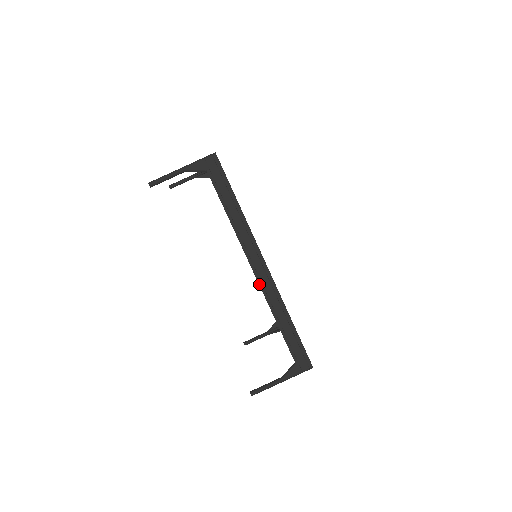
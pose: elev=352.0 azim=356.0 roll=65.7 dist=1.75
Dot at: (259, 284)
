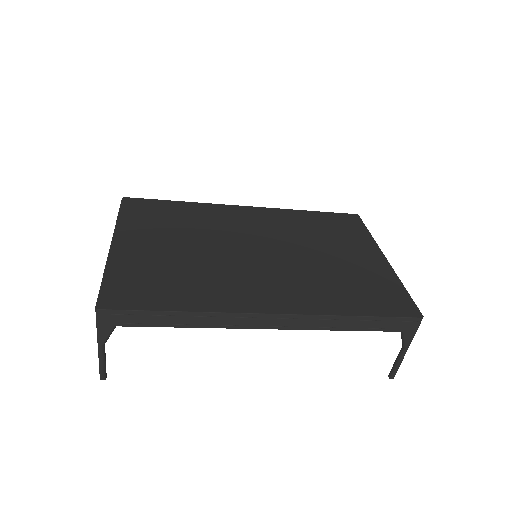
Dot at: (287, 329)
